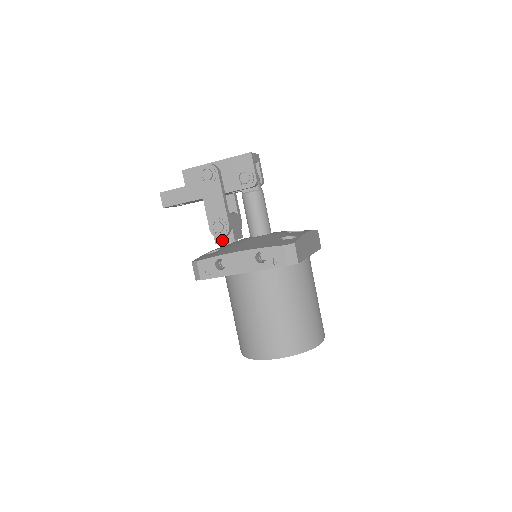
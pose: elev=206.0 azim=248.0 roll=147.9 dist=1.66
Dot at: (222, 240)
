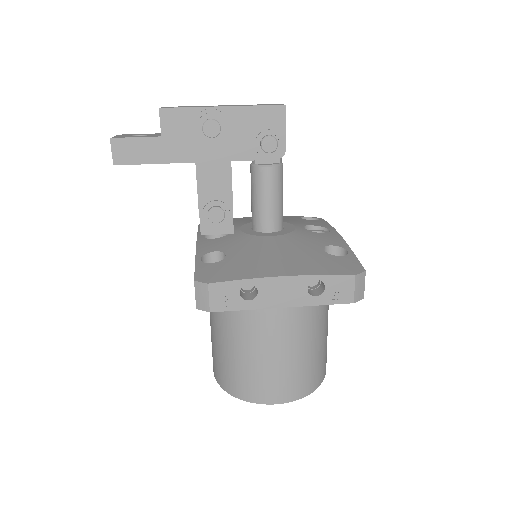
Dot at: (213, 231)
